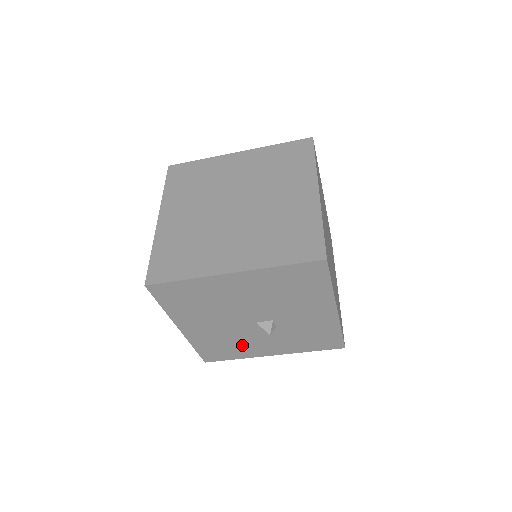
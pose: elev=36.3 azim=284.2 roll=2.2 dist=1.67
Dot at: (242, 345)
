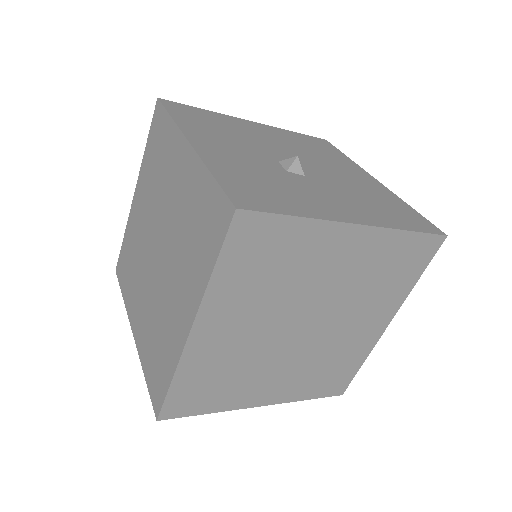
Dot at: occluded
